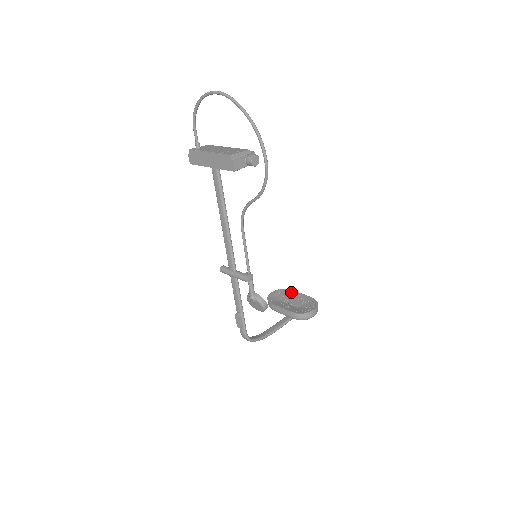
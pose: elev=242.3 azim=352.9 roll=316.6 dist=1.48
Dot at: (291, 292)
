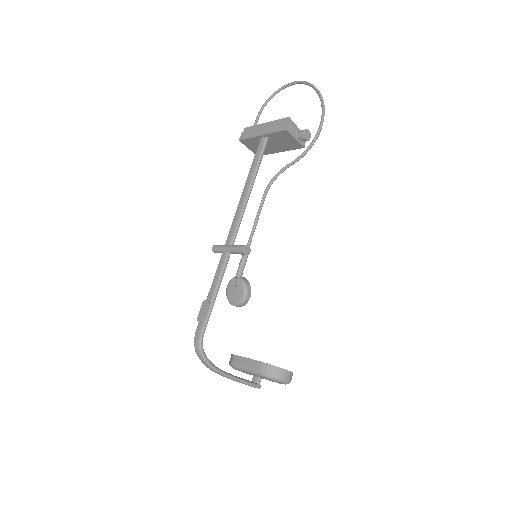
Dot at: occluded
